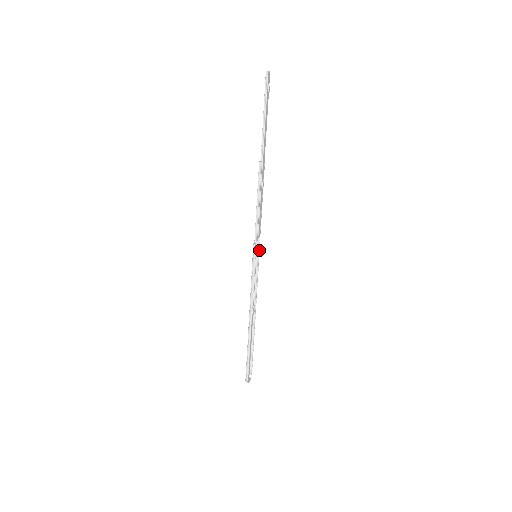
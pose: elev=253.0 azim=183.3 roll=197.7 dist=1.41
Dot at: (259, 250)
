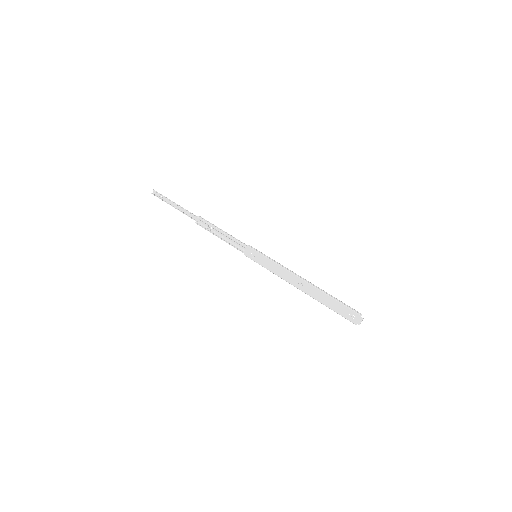
Dot at: (251, 258)
